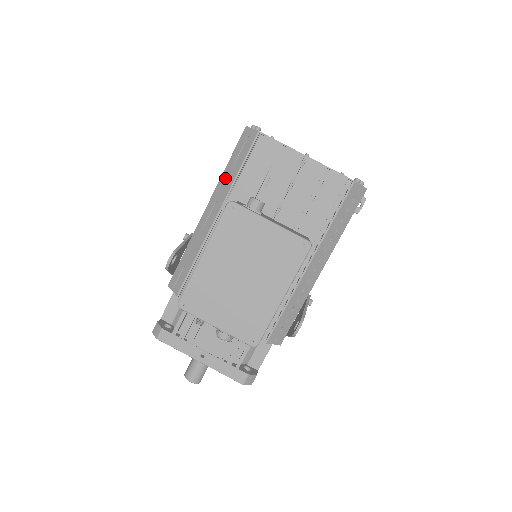
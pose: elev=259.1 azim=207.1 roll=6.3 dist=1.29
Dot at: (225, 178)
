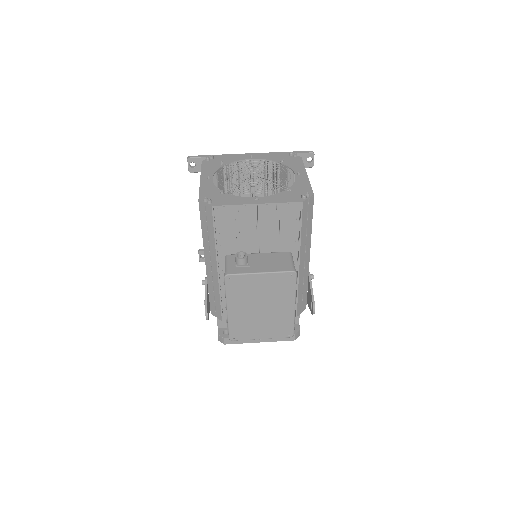
Dot at: (207, 241)
